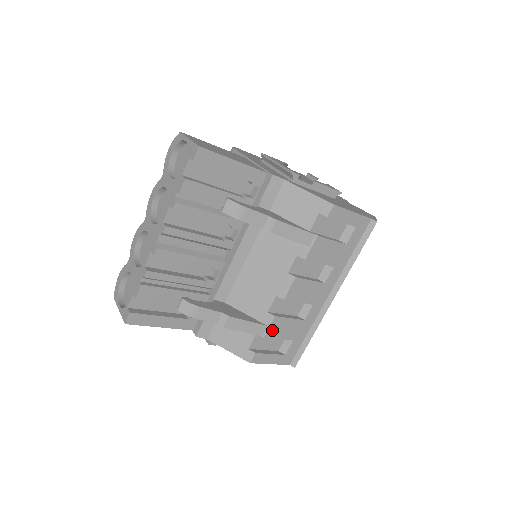
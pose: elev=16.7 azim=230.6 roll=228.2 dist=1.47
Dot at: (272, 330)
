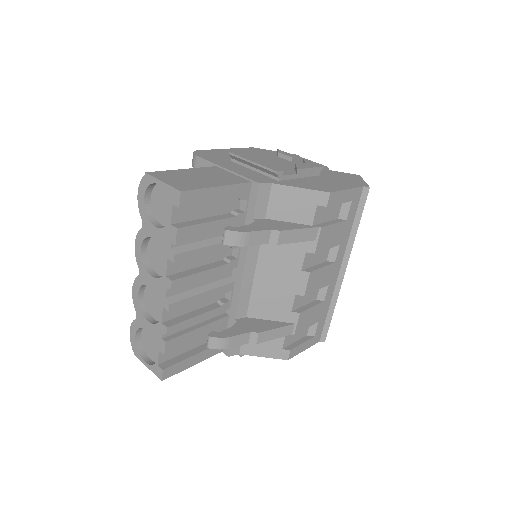
Dot at: (300, 325)
